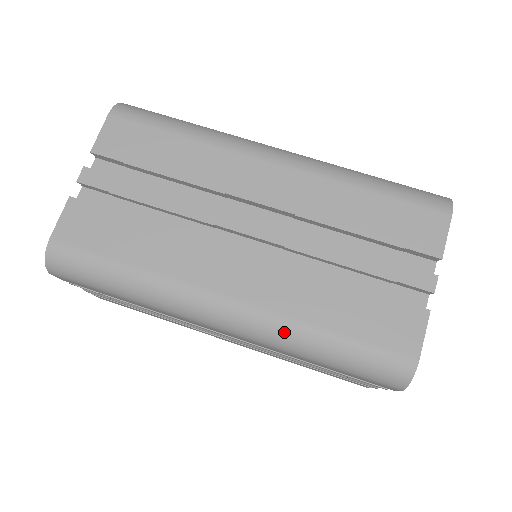
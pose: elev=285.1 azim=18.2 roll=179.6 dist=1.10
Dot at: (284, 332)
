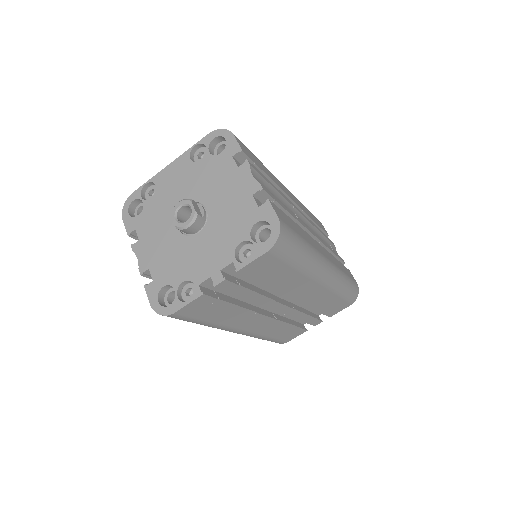
Dot at: occluded
